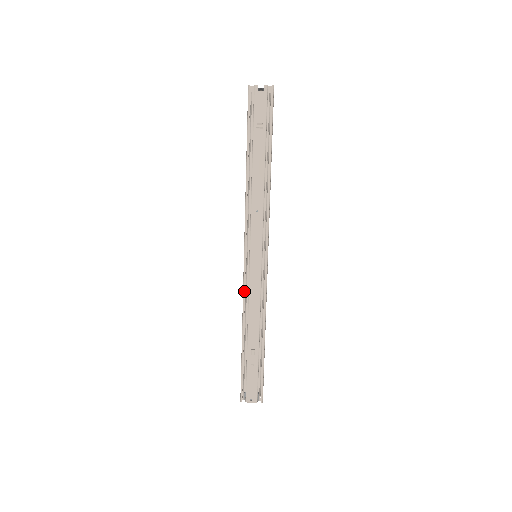
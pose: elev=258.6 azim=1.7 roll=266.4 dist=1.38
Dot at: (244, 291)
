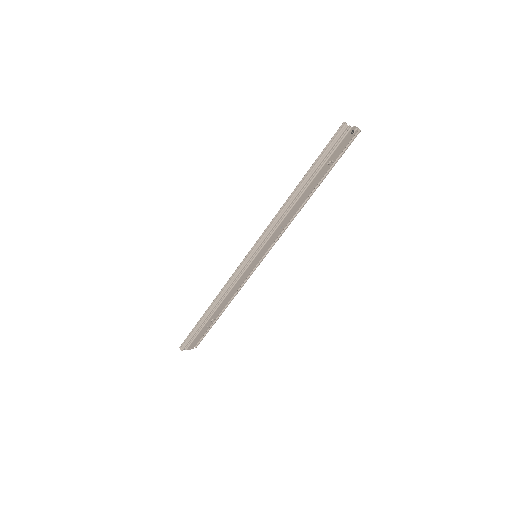
Dot at: (233, 282)
